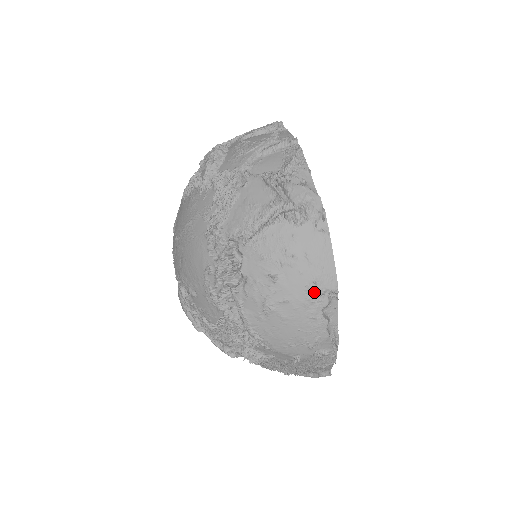
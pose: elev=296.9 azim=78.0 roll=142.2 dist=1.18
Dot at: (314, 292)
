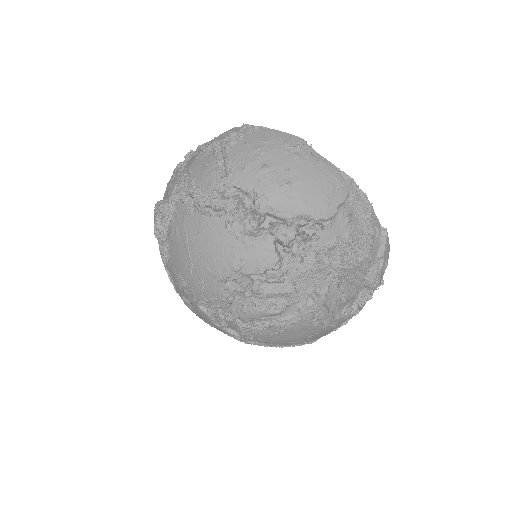
Dot at: (294, 151)
